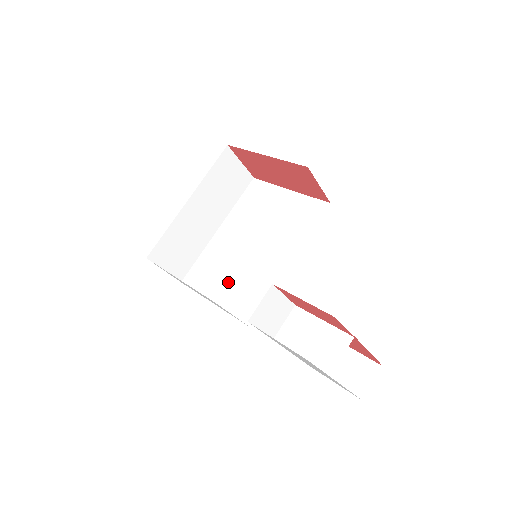
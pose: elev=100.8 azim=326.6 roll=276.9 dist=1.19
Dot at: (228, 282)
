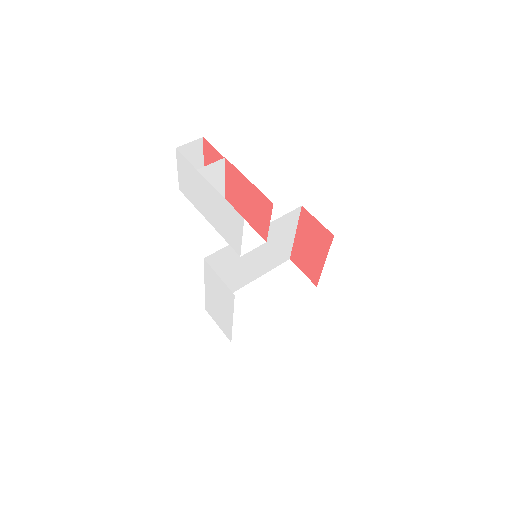
Dot at: occluded
